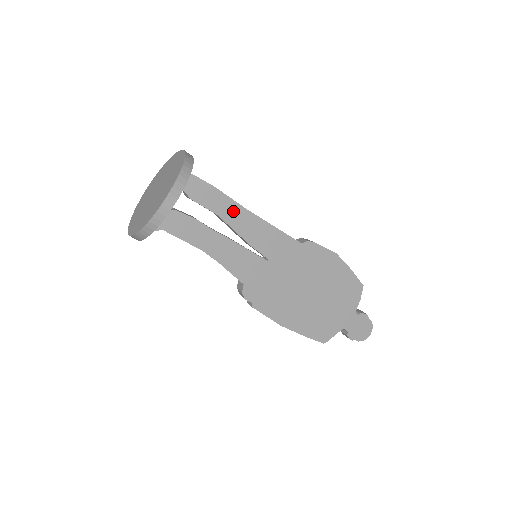
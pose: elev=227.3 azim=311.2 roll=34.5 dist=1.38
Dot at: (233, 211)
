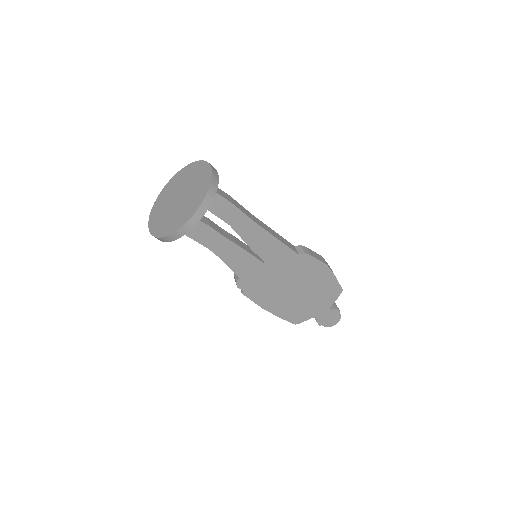
Dot at: (244, 224)
